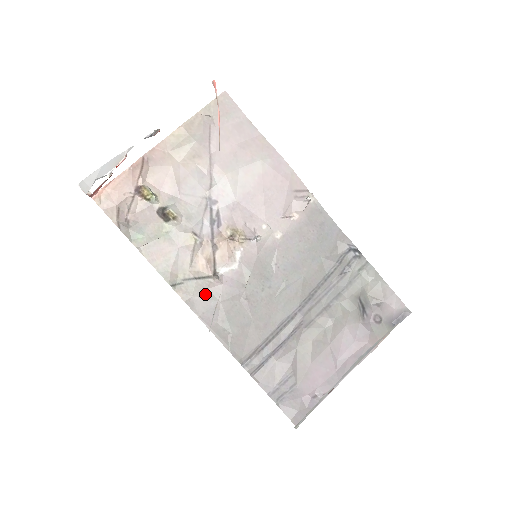
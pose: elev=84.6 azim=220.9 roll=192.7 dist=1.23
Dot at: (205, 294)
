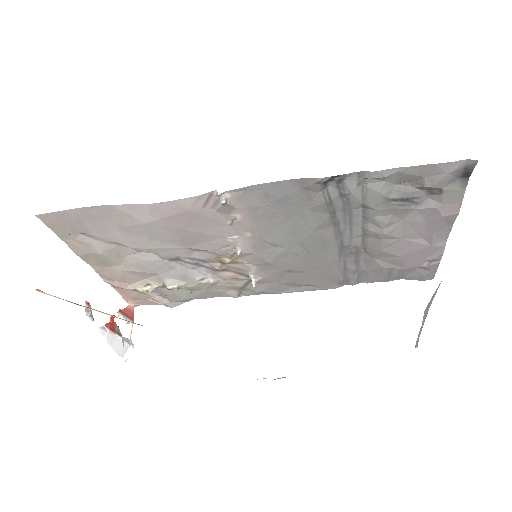
Dot at: (262, 286)
